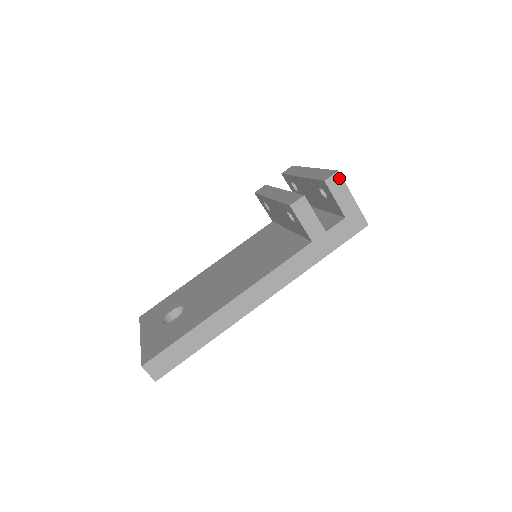
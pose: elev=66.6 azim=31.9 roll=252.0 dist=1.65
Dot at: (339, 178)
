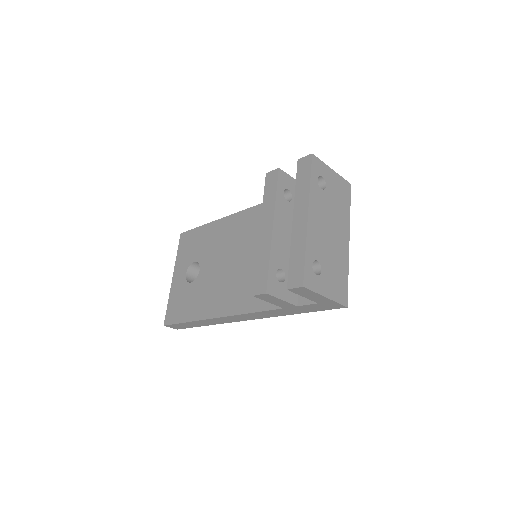
Dot at: (305, 289)
